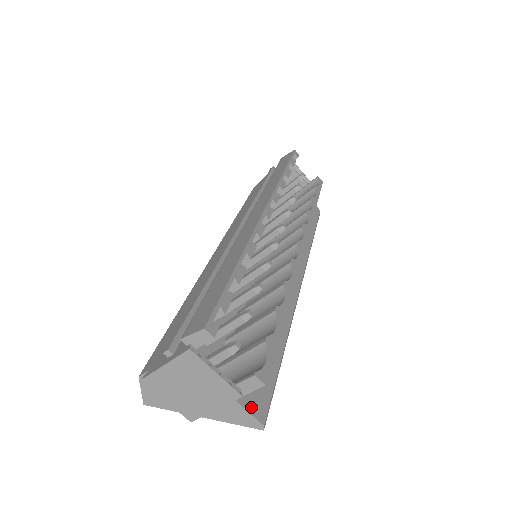
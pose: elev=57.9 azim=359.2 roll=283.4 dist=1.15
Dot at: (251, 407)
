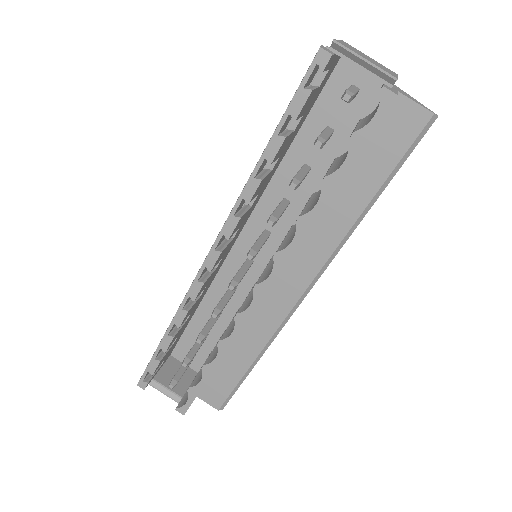
Dot at: (208, 400)
